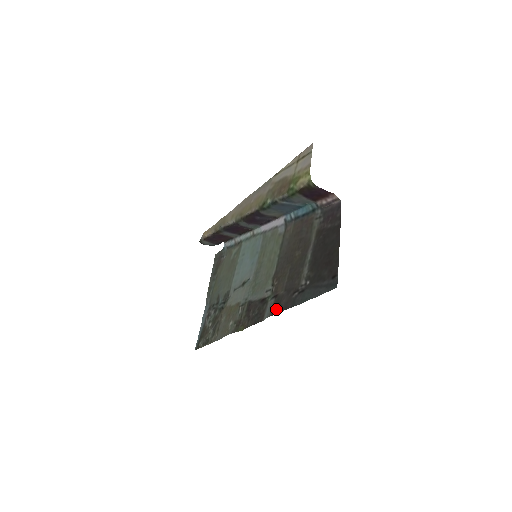
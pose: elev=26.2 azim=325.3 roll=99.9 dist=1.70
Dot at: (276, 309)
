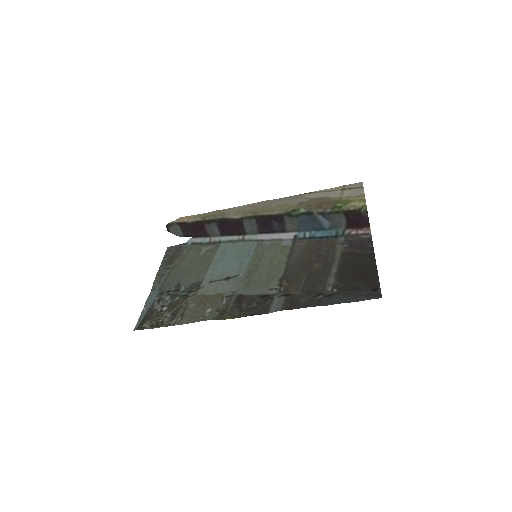
Dot at: (291, 305)
